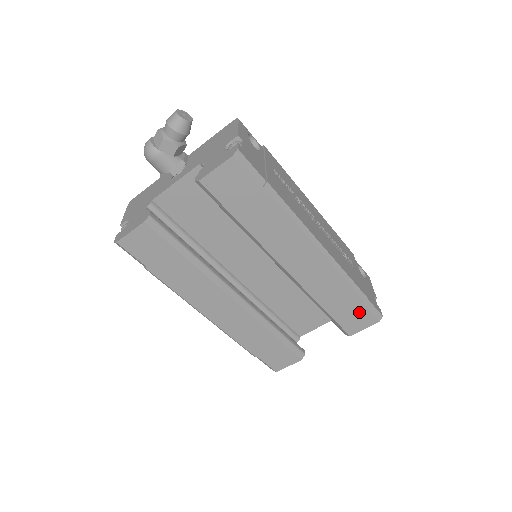
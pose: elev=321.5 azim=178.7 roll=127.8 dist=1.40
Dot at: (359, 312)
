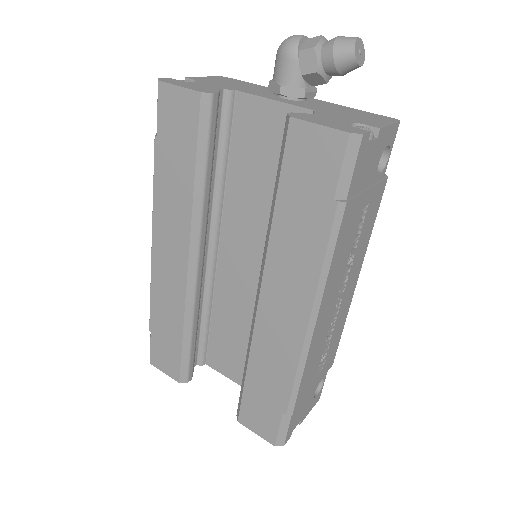
Dot at: (270, 416)
